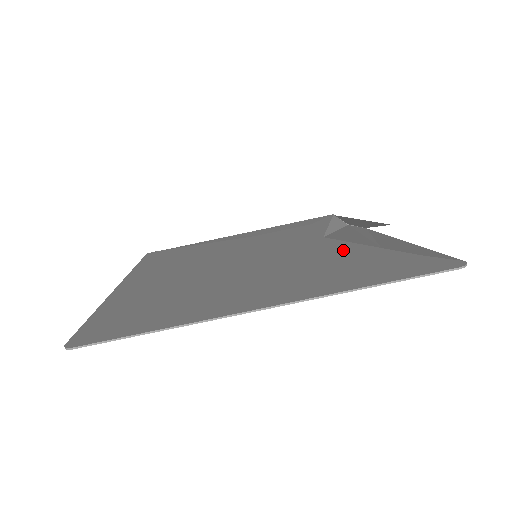
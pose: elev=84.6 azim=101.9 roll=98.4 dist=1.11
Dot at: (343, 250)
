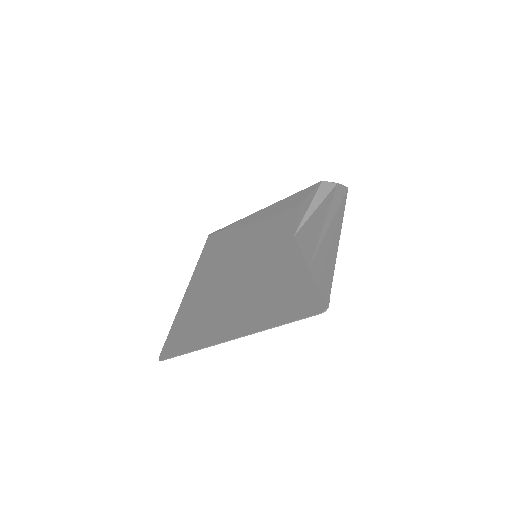
Dot at: (291, 266)
